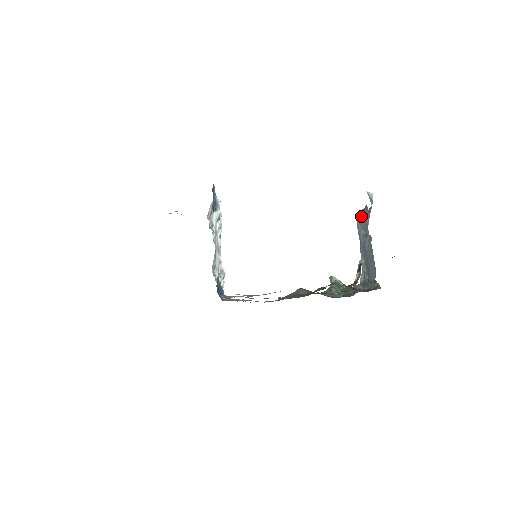
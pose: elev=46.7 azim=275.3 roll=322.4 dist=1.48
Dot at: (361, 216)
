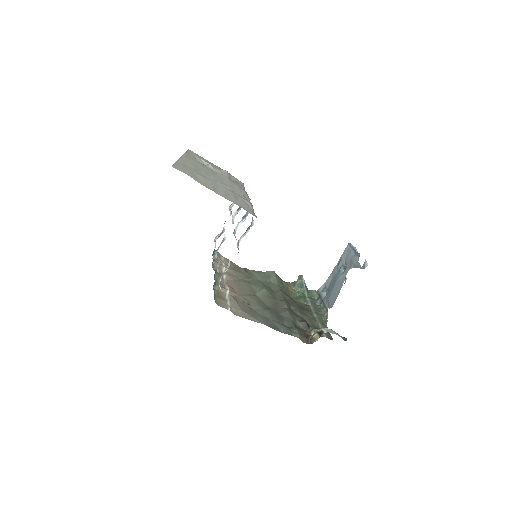
Dot at: (351, 253)
